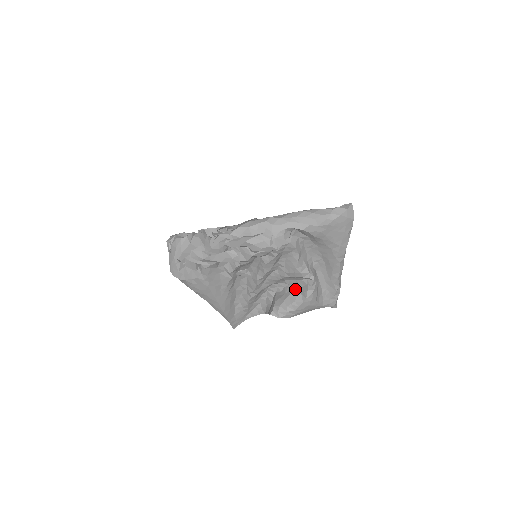
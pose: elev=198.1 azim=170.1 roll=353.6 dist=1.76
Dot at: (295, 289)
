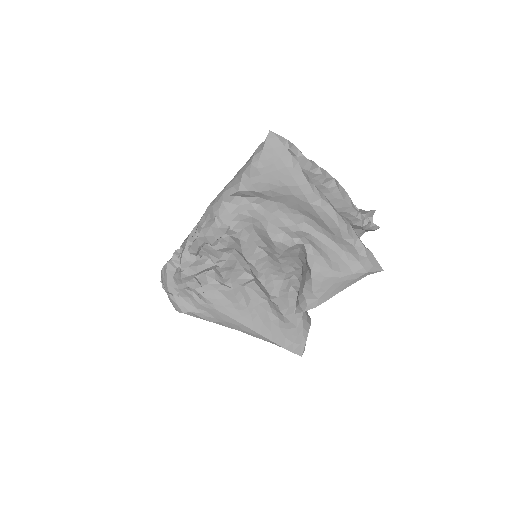
Dot at: (304, 269)
